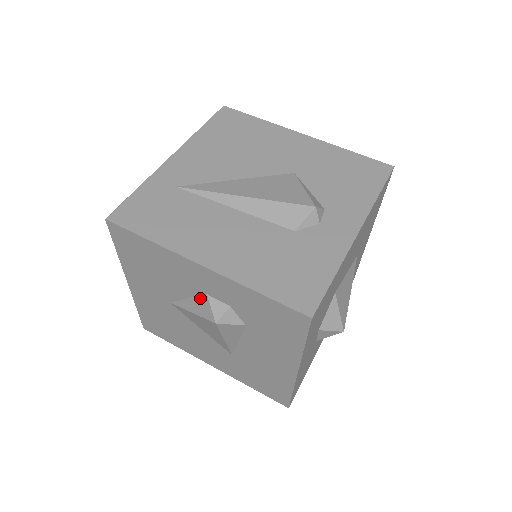
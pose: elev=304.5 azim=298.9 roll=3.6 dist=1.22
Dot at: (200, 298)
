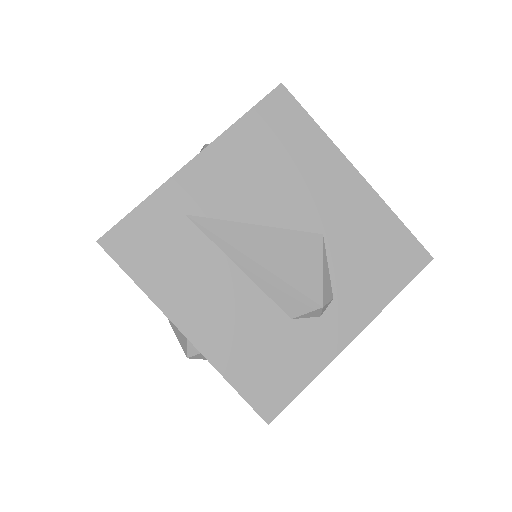
Dot at: occluded
